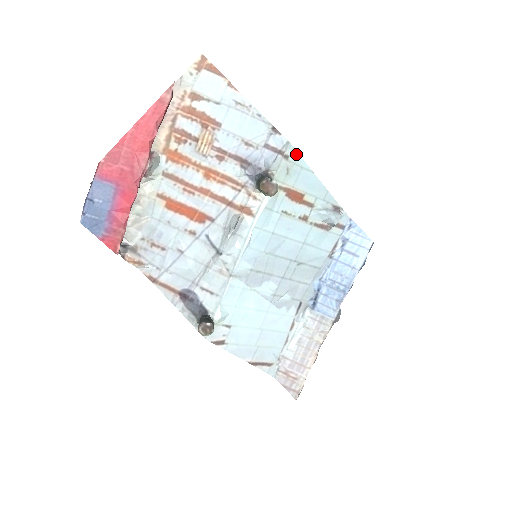
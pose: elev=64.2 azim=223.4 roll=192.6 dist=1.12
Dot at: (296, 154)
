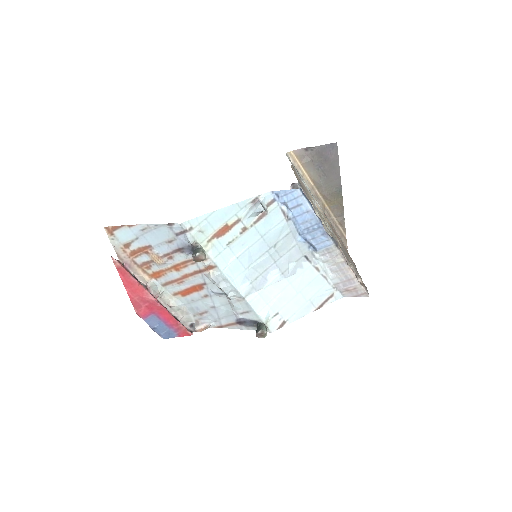
Dot at: (193, 220)
